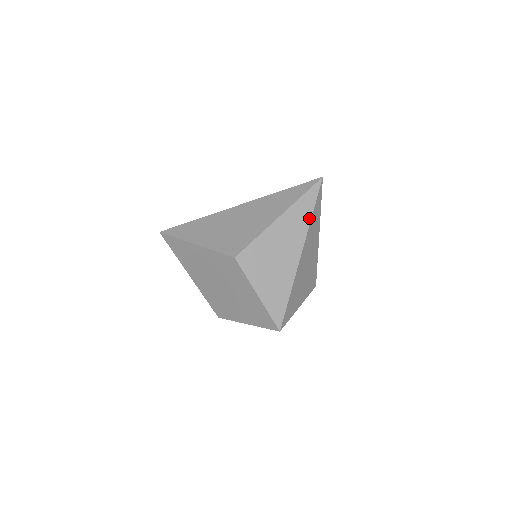
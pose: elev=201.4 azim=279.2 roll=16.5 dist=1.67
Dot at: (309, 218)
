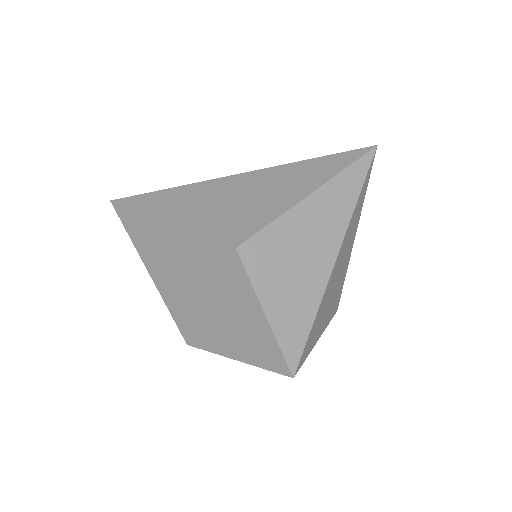
Dot at: (353, 203)
